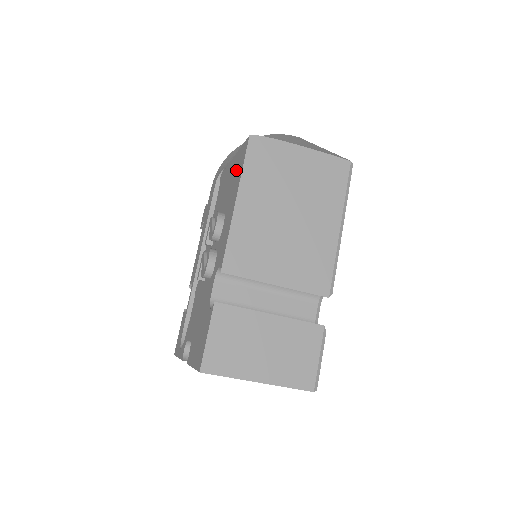
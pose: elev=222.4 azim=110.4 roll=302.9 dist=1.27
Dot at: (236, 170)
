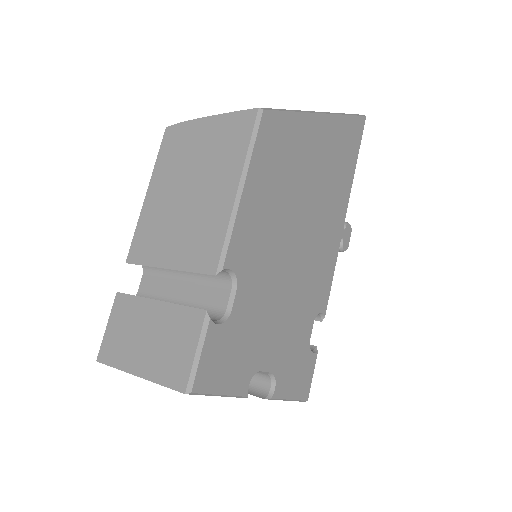
Dot at: occluded
